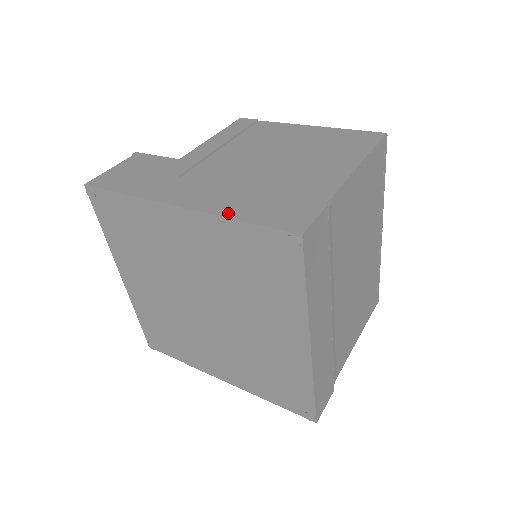
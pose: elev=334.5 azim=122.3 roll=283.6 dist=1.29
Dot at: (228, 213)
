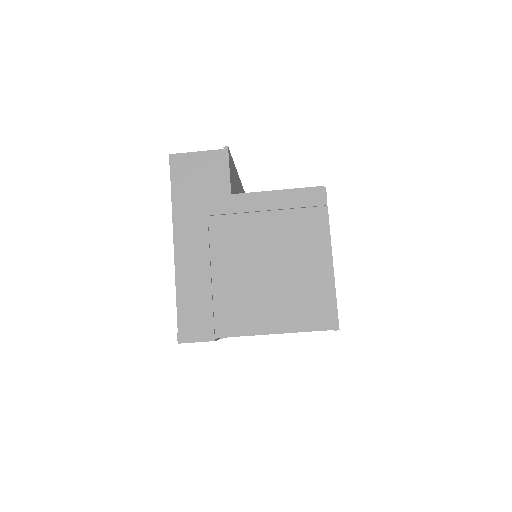
Dot at: (180, 286)
